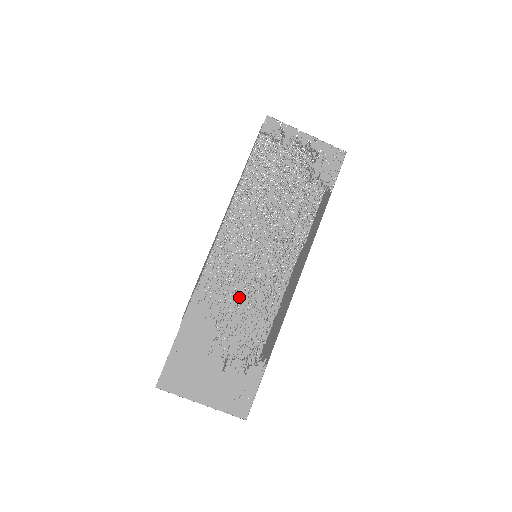
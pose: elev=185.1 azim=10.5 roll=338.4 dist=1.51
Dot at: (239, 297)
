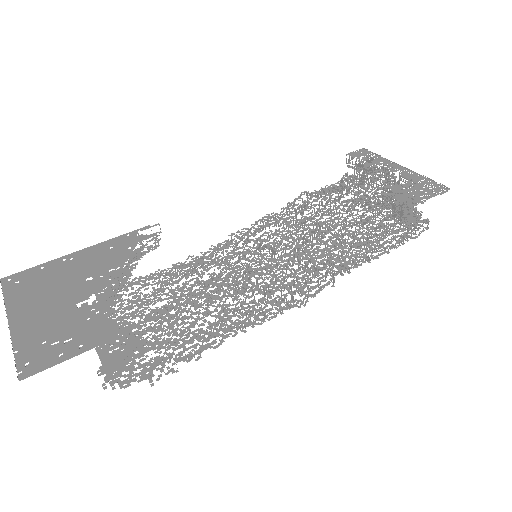
Dot at: (199, 292)
